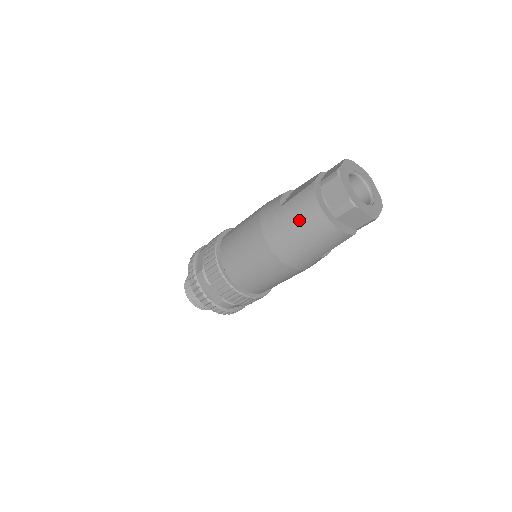
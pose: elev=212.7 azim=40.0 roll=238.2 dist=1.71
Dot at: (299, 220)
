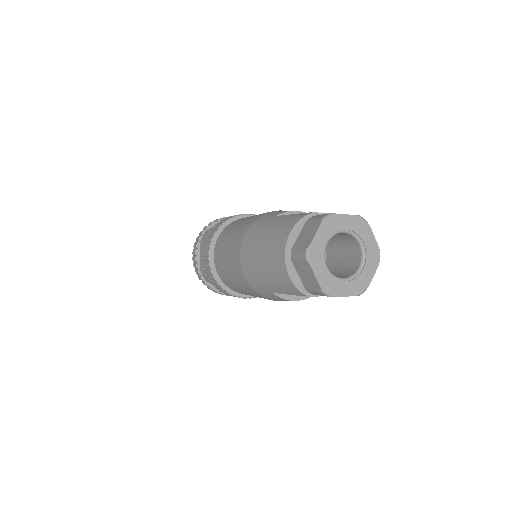
Dot at: (270, 236)
